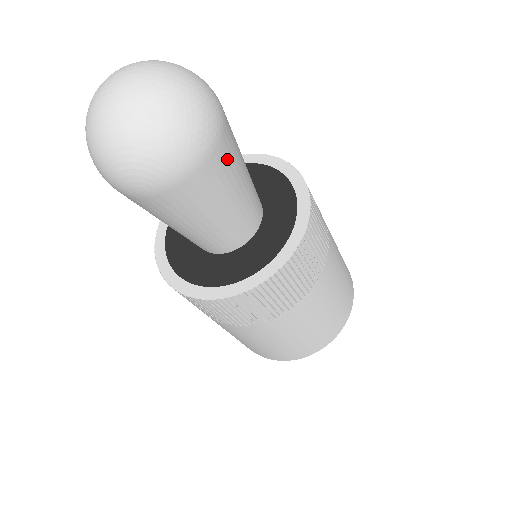
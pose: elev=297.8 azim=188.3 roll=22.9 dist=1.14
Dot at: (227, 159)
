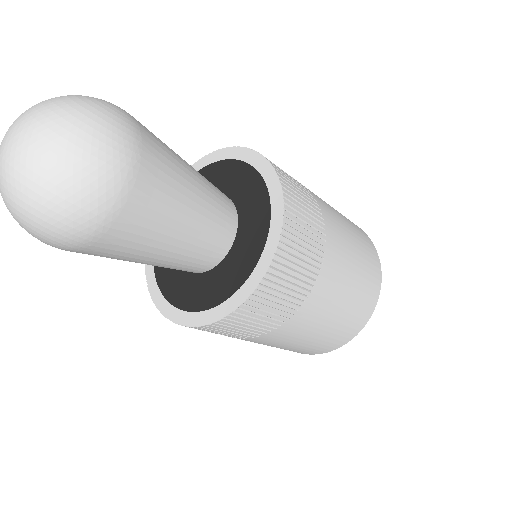
Dot at: (135, 231)
